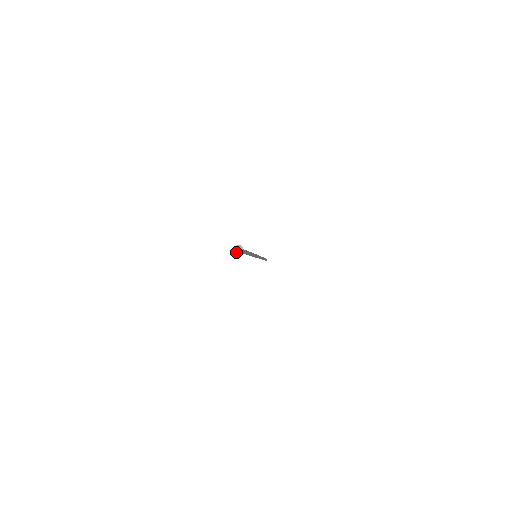
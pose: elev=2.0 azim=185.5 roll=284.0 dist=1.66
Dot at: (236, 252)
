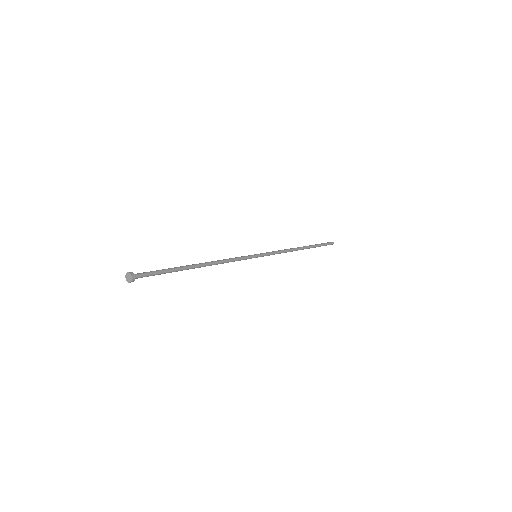
Dot at: (127, 280)
